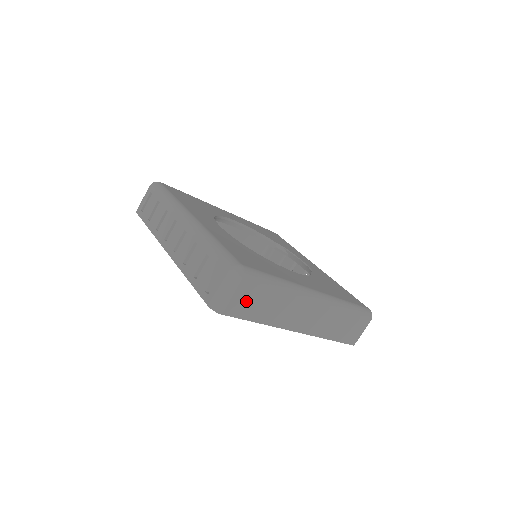
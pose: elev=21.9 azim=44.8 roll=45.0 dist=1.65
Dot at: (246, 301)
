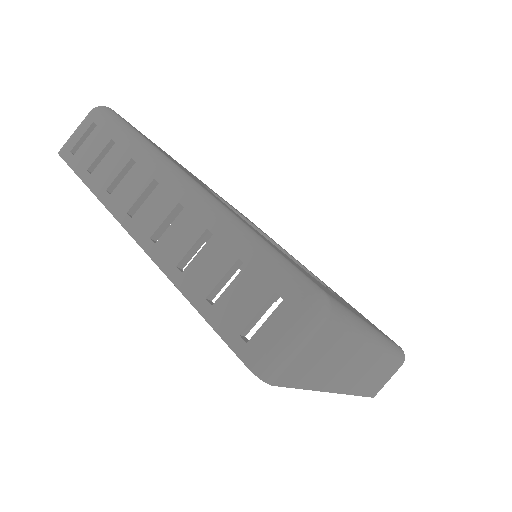
Dot at: (312, 358)
